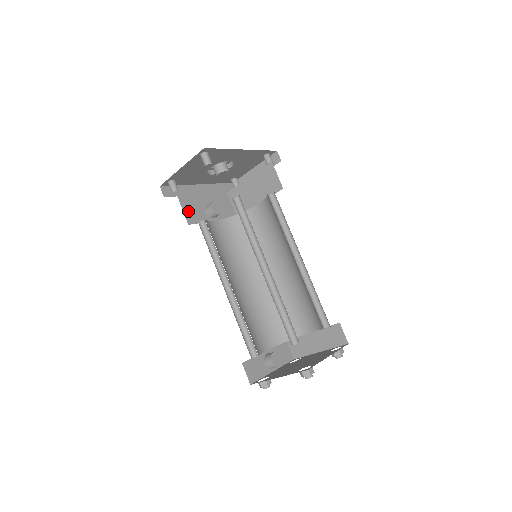
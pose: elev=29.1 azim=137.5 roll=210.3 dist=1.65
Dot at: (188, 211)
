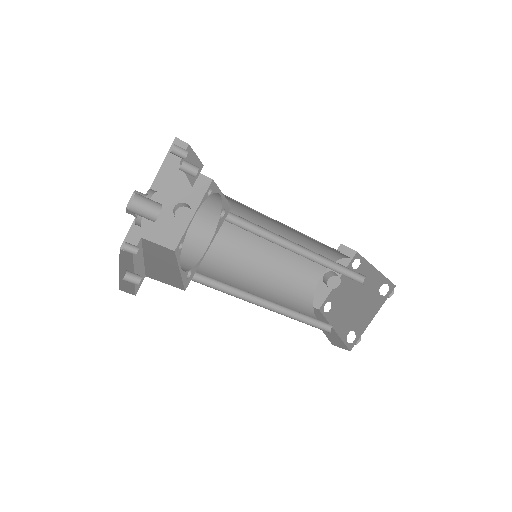
Dot at: (163, 239)
